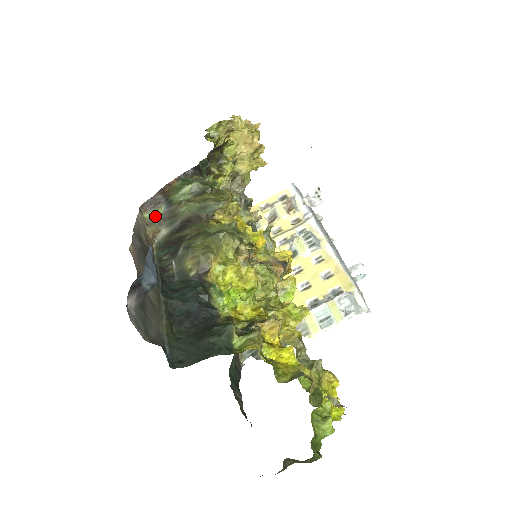
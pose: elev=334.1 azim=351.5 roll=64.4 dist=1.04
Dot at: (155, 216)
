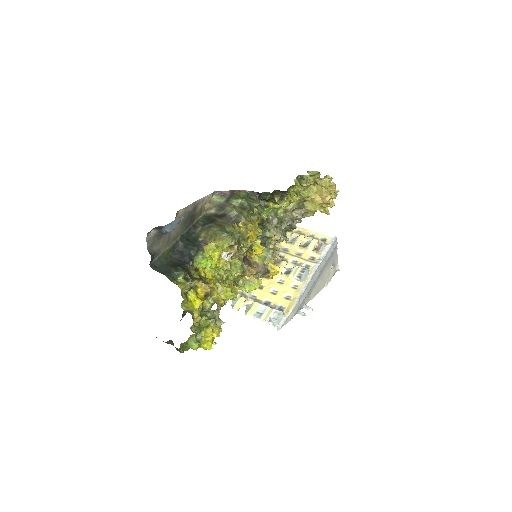
Dot at: (217, 201)
